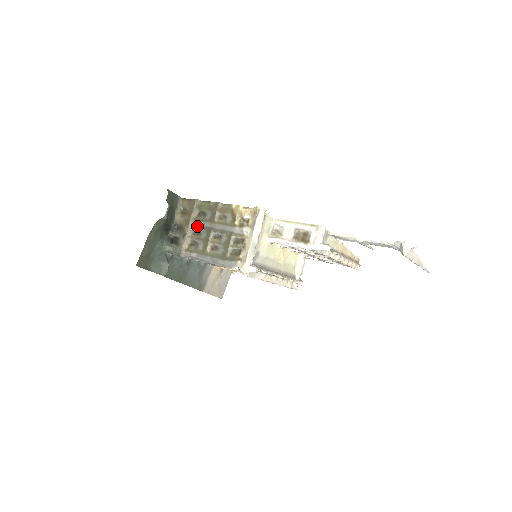
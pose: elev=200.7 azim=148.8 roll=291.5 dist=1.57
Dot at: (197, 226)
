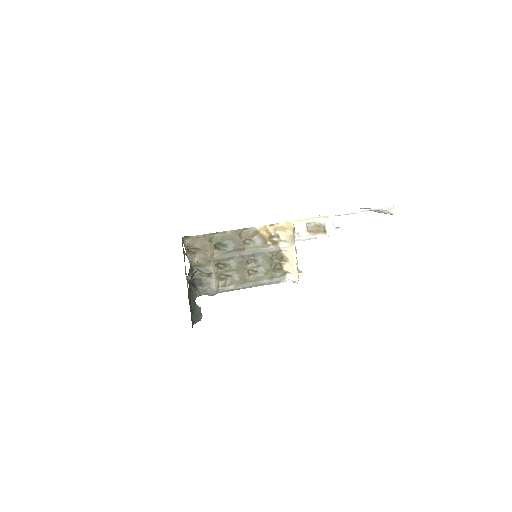
Dot at: (221, 260)
